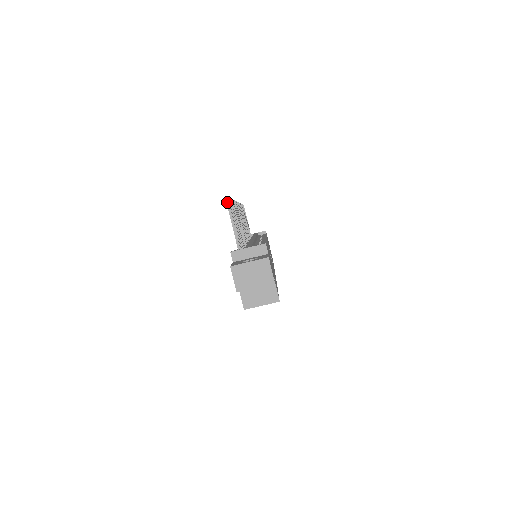
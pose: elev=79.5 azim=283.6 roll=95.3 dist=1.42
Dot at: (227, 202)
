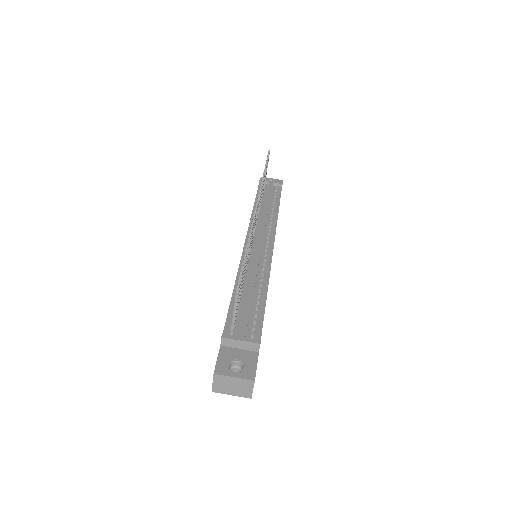
Dot at: (237, 290)
